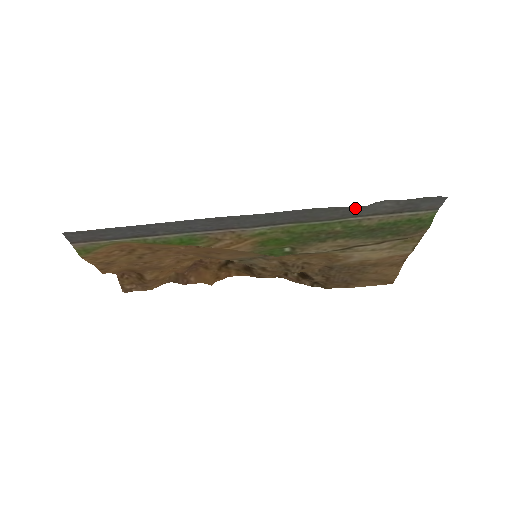
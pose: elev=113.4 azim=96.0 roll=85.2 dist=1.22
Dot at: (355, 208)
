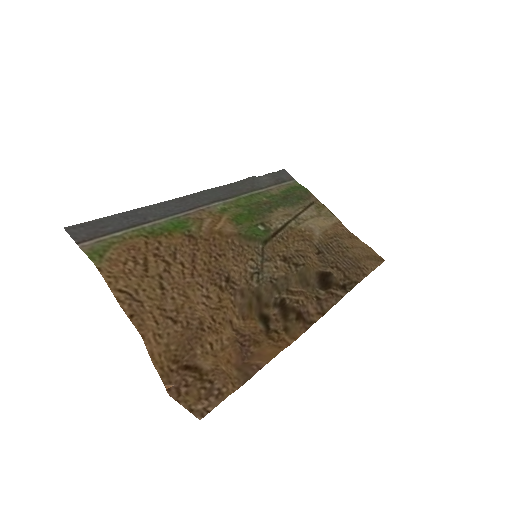
Dot at: (251, 179)
